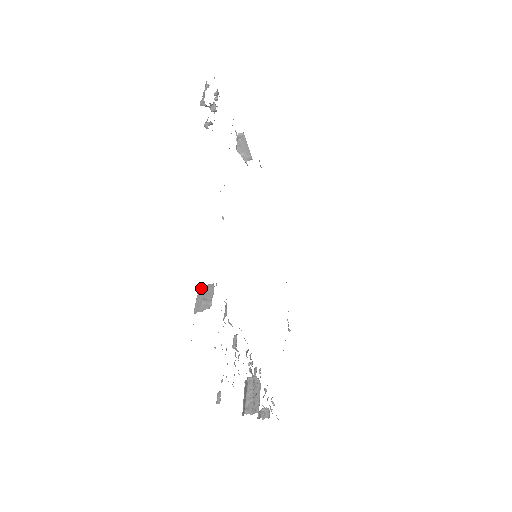
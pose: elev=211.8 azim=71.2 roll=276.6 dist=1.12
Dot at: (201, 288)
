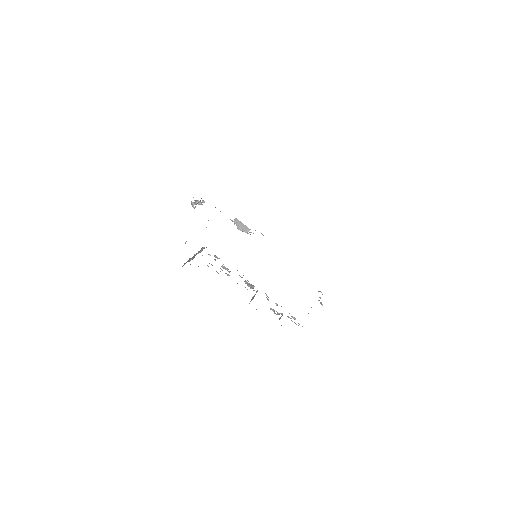
Dot at: occluded
